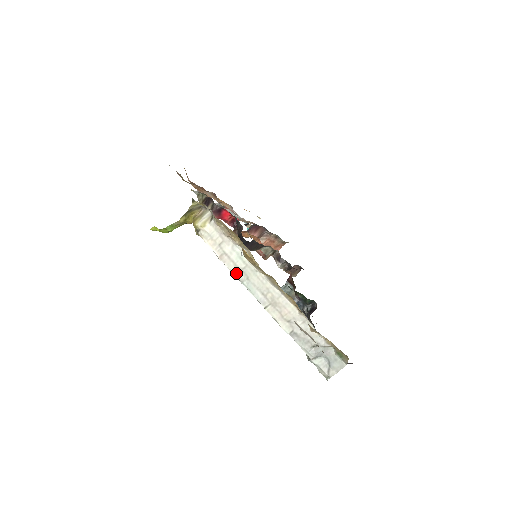
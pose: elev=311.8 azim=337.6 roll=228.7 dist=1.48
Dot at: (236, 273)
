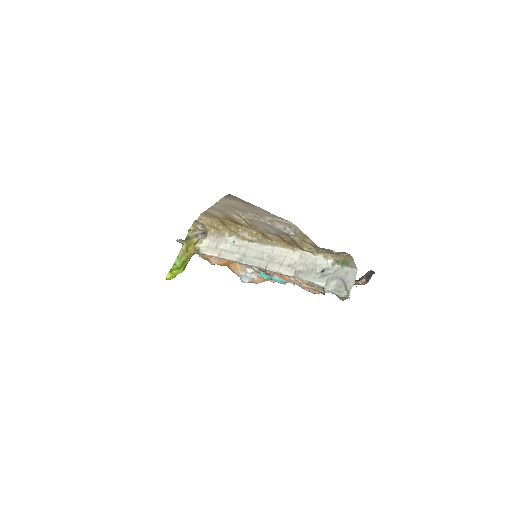
Dot at: (234, 258)
